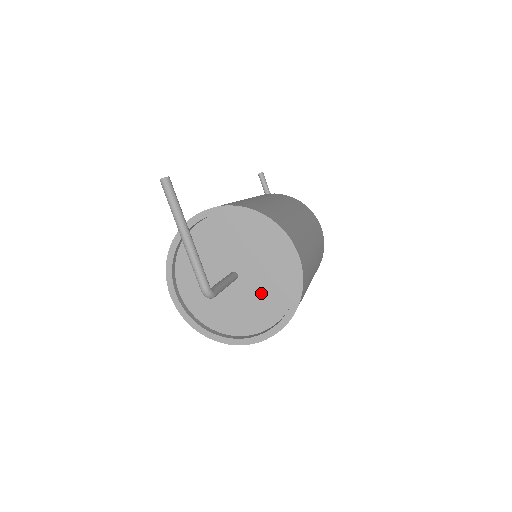
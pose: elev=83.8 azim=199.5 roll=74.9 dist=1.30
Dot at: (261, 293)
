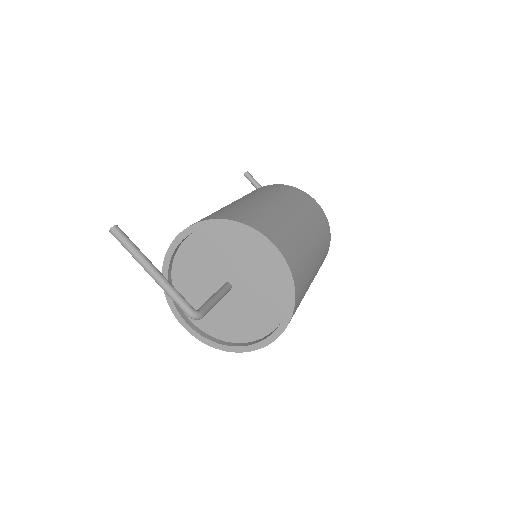
Dot at: (258, 293)
